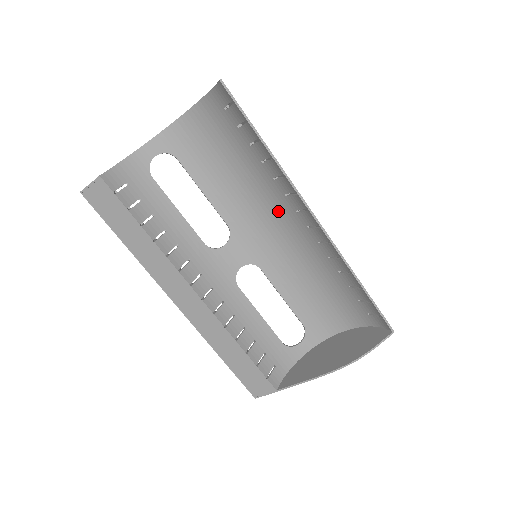
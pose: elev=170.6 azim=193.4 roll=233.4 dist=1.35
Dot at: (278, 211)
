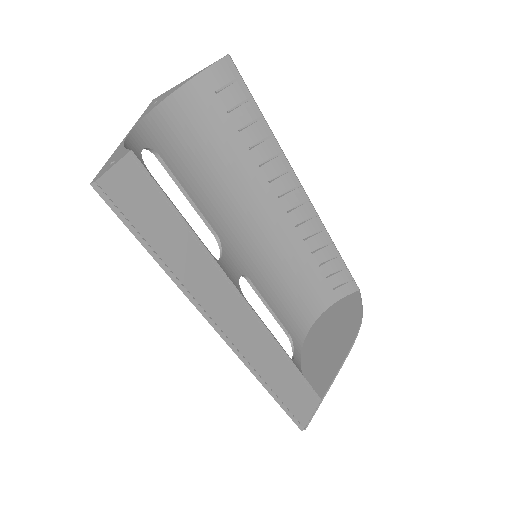
Dot at: (256, 206)
